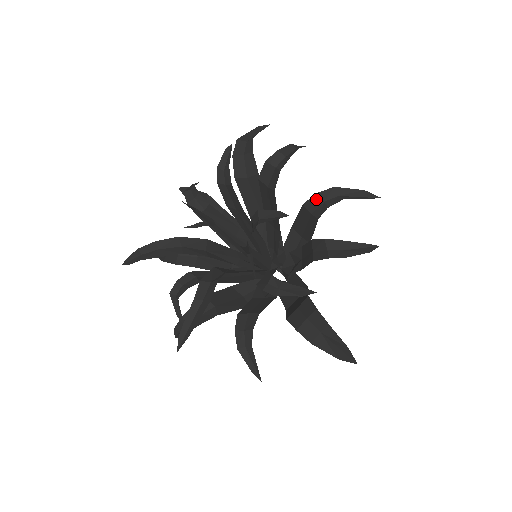
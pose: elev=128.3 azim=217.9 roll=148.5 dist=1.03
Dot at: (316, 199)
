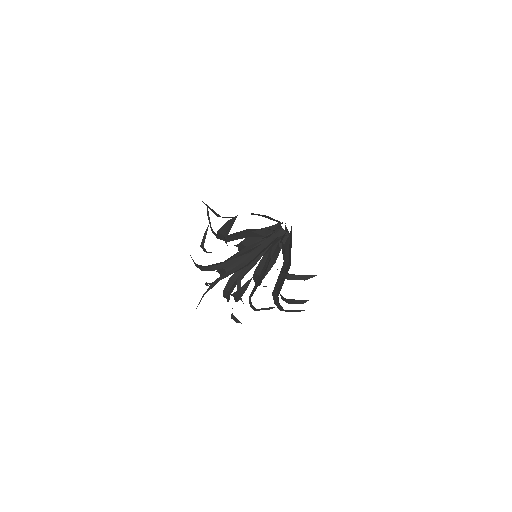
Dot at: occluded
